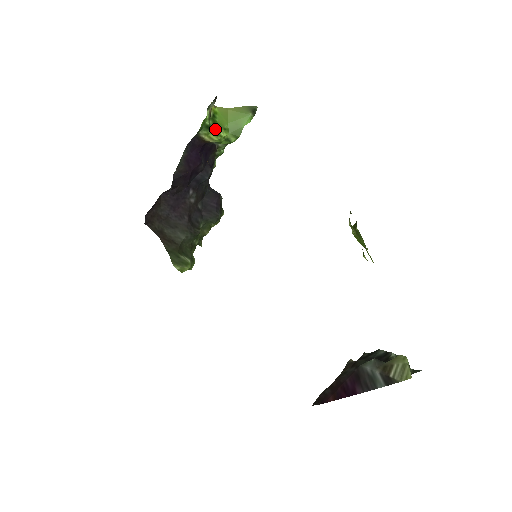
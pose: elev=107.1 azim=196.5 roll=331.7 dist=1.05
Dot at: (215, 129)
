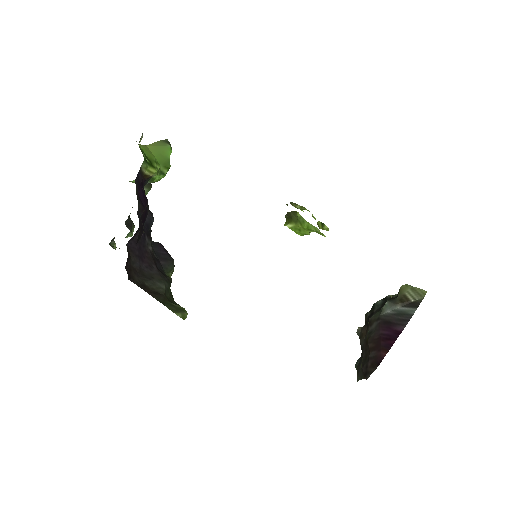
Dot at: (150, 162)
